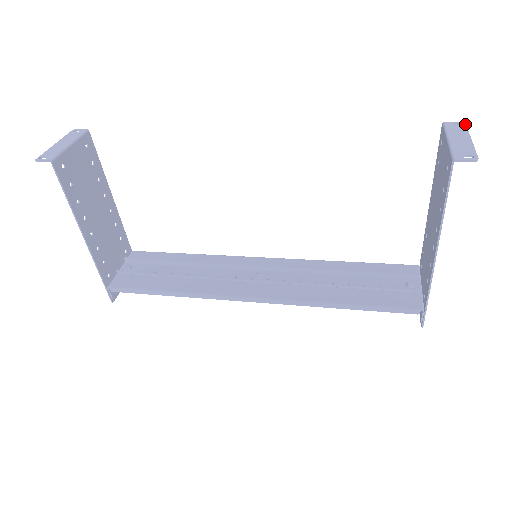
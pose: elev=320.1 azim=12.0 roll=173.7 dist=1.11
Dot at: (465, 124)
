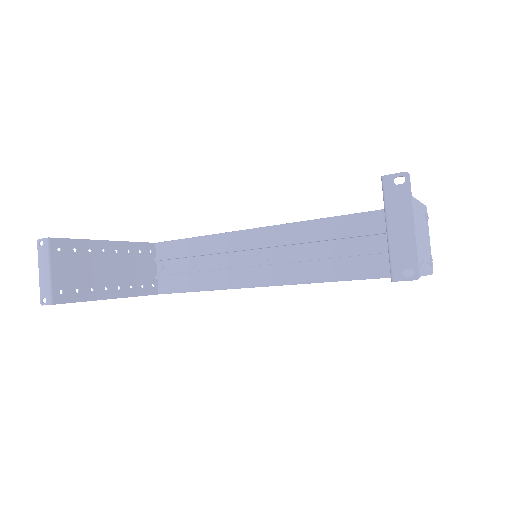
Dot at: (408, 180)
